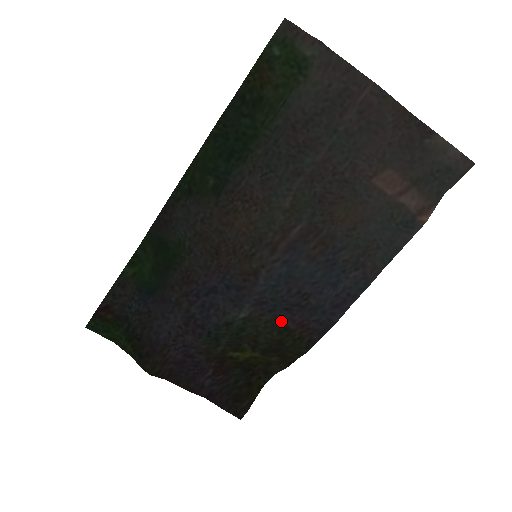
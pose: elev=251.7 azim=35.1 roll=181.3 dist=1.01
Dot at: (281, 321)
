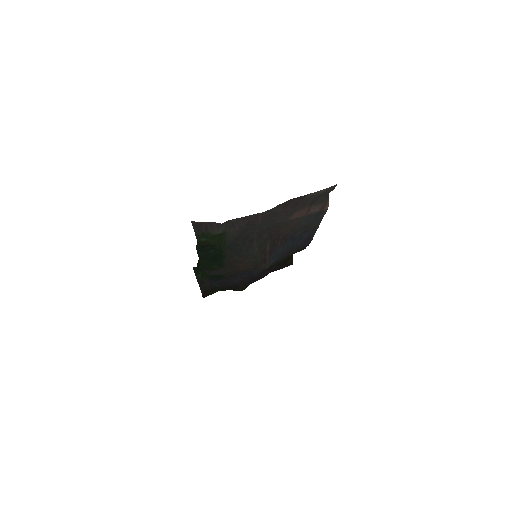
Dot at: (286, 256)
